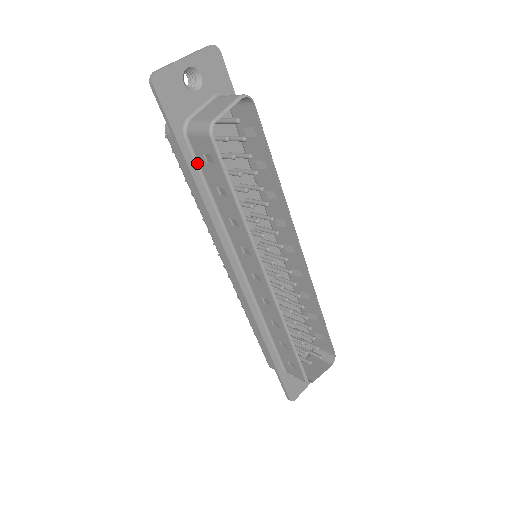
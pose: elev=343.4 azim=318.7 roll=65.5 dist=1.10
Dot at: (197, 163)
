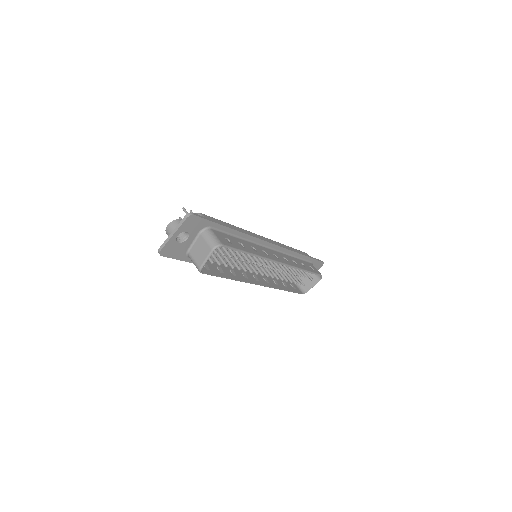
Dot at: occluded
